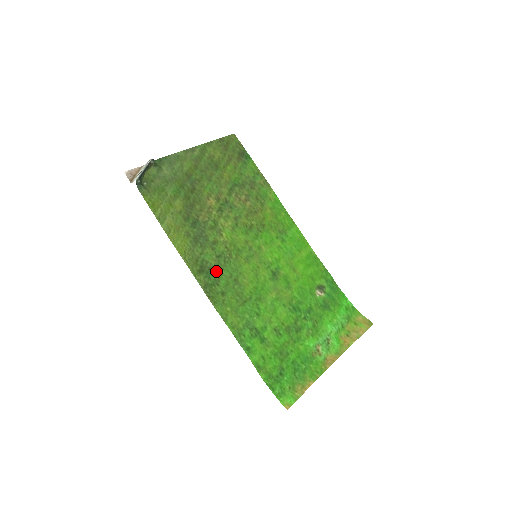
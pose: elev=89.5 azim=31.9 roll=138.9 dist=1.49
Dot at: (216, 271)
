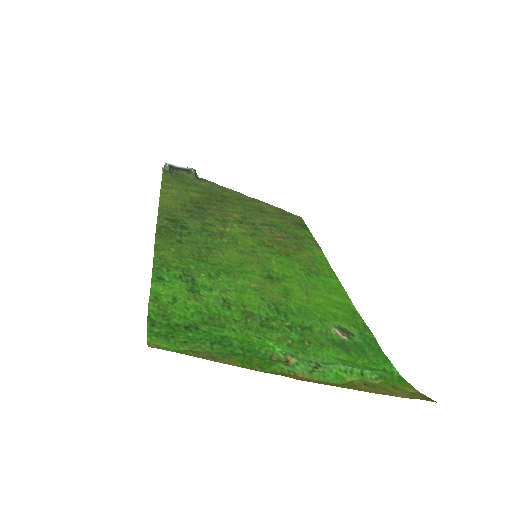
Dot at: (190, 231)
